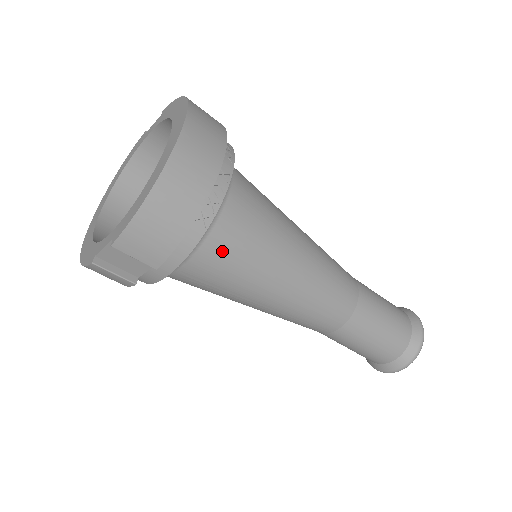
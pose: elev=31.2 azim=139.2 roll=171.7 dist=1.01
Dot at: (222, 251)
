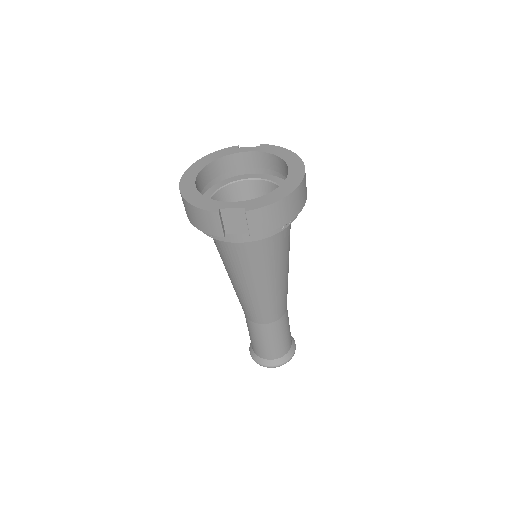
Dot at: (271, 245)
